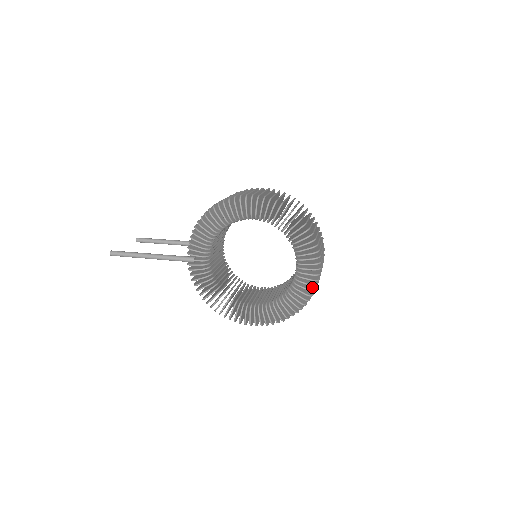
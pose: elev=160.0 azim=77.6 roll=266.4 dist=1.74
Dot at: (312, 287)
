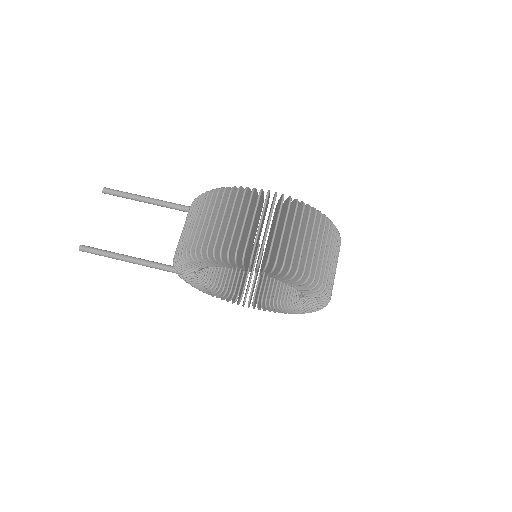
Dot at: occluded
